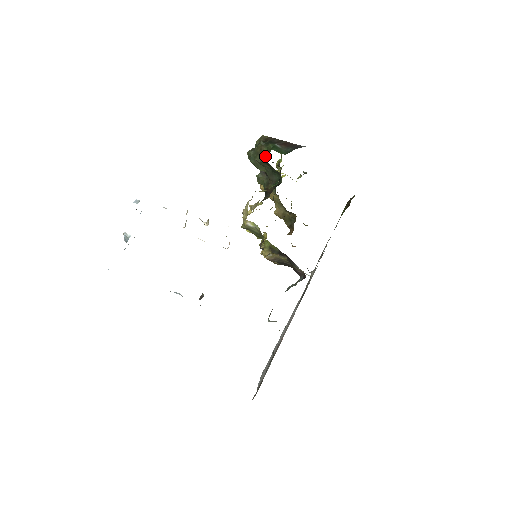
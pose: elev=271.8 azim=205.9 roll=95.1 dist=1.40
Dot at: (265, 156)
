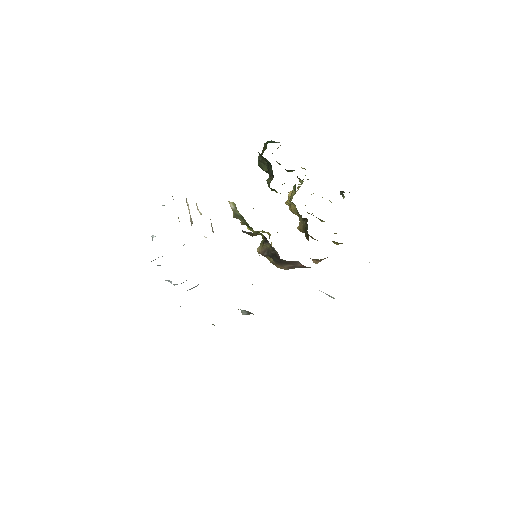
Dot at: occluded
